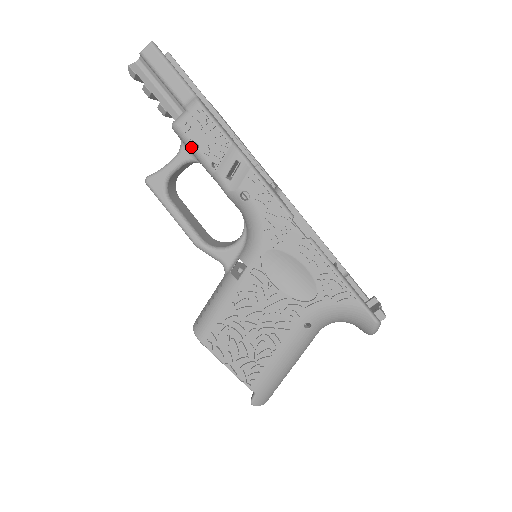
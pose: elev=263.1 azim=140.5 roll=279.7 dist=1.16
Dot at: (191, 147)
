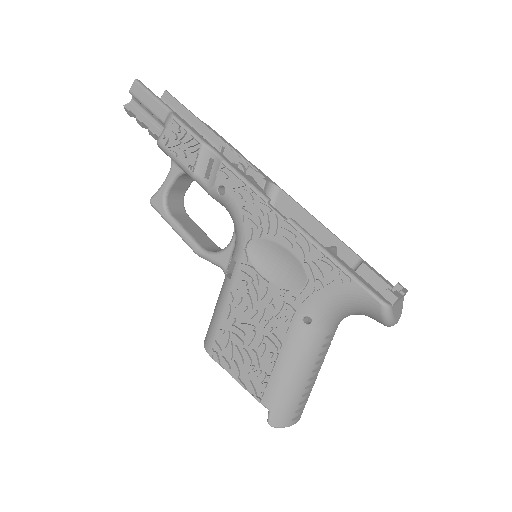
Dot at: (172, 157)
